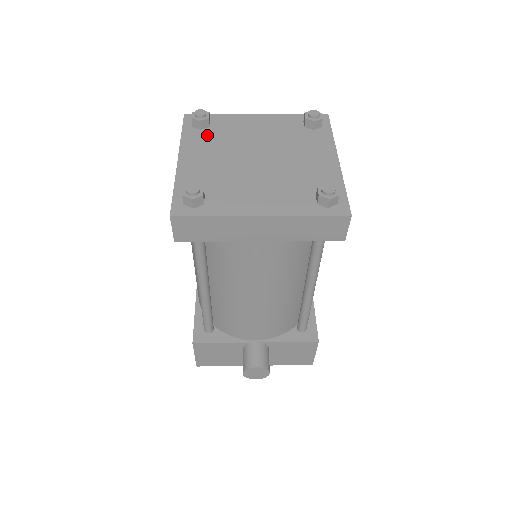
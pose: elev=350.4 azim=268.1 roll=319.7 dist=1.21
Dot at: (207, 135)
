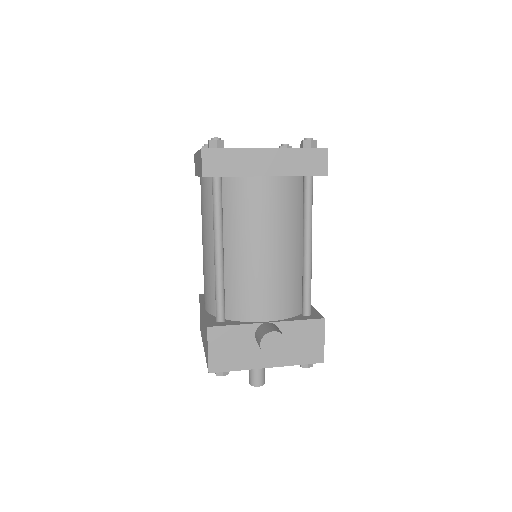
Dot at: occluded
